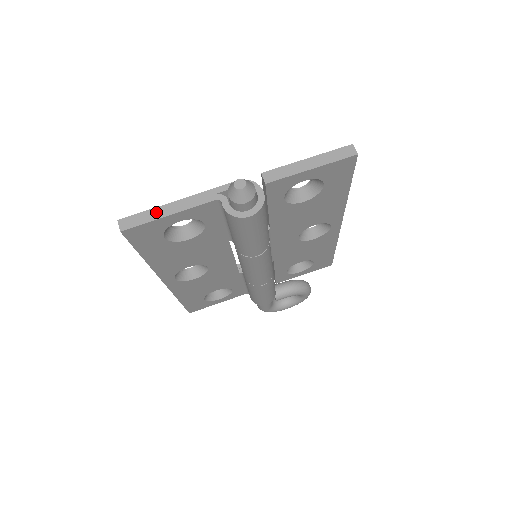
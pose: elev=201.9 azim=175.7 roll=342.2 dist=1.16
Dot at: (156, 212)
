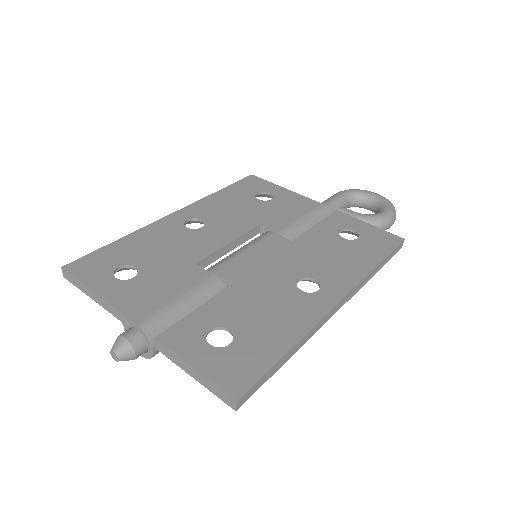
Dot at: (83, 287)
